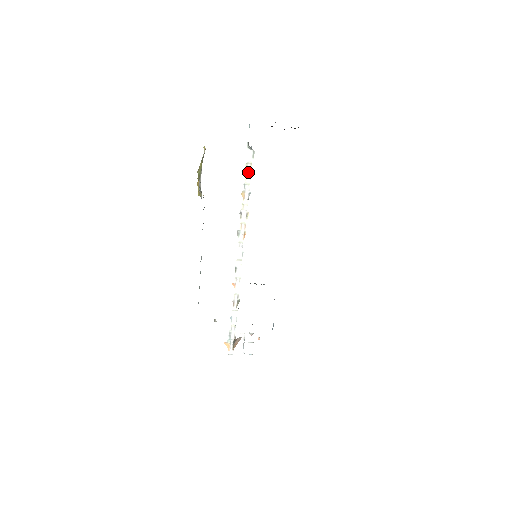
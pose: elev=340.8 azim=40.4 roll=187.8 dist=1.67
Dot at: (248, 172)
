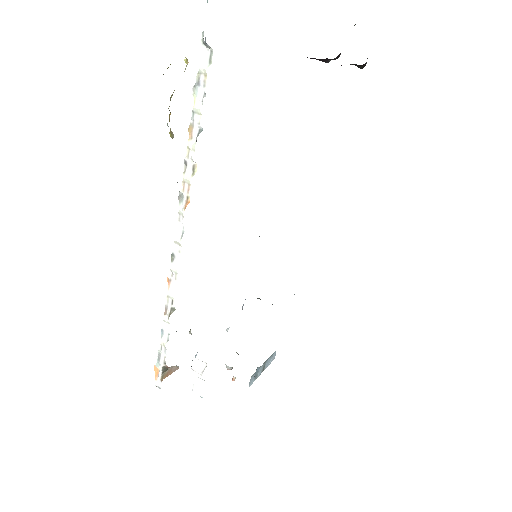
Dot at: (200, 89)
